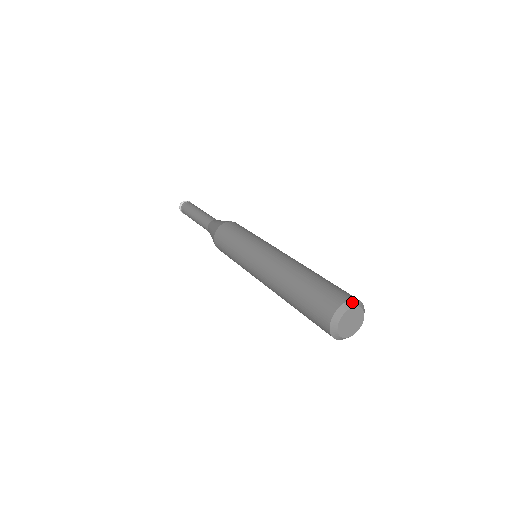
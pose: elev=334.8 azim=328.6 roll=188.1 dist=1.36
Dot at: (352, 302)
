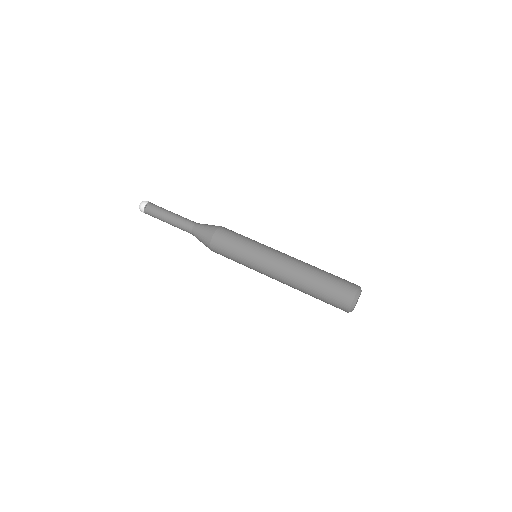
Dot at: occluded
